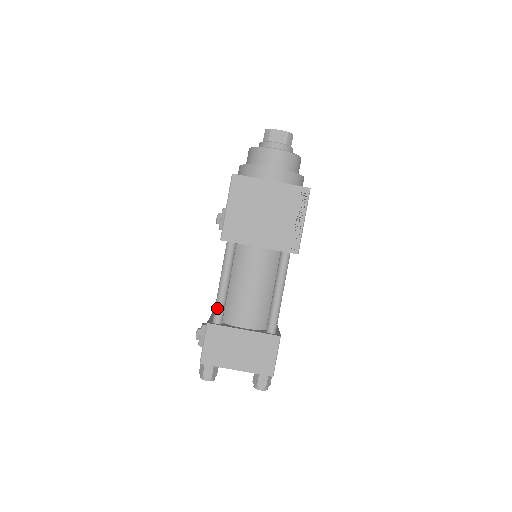
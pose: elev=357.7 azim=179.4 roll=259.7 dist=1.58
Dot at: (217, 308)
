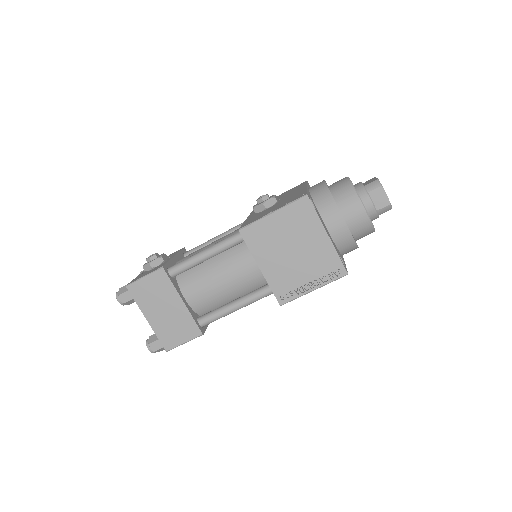
Dot at: (182, 264)
